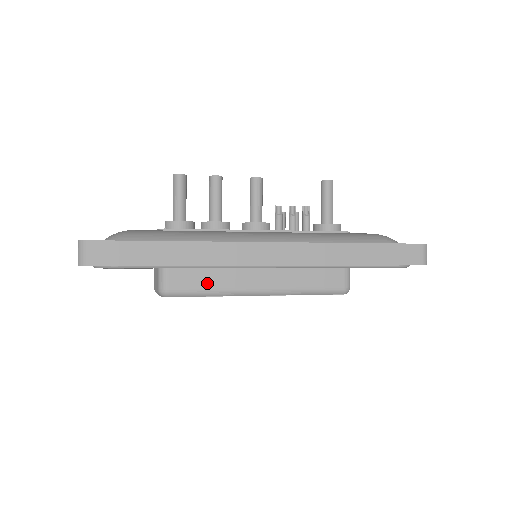
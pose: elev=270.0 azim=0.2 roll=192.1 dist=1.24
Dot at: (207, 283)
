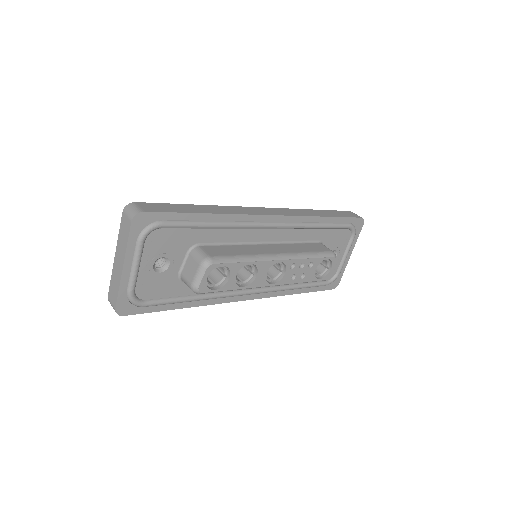
Dot at: (237, 252)
